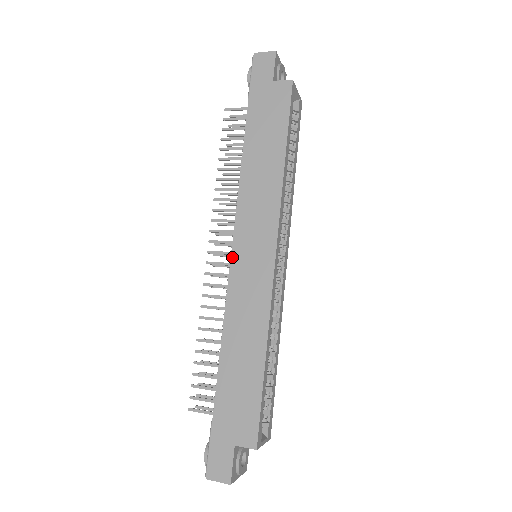
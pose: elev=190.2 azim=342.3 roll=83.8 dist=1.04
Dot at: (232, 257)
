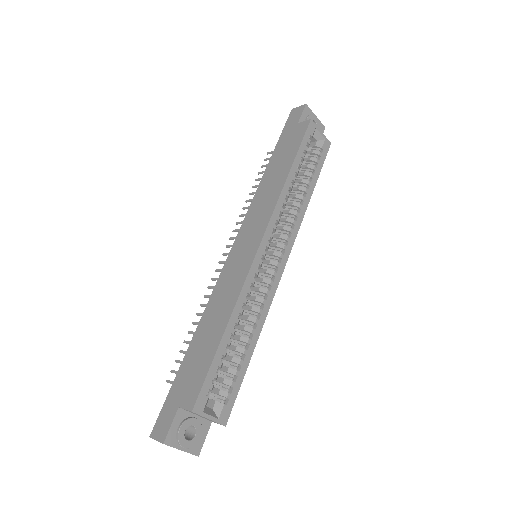
Dot at: (231, 251)
